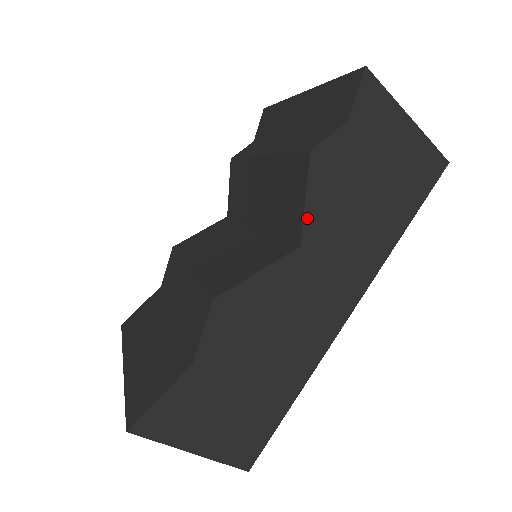
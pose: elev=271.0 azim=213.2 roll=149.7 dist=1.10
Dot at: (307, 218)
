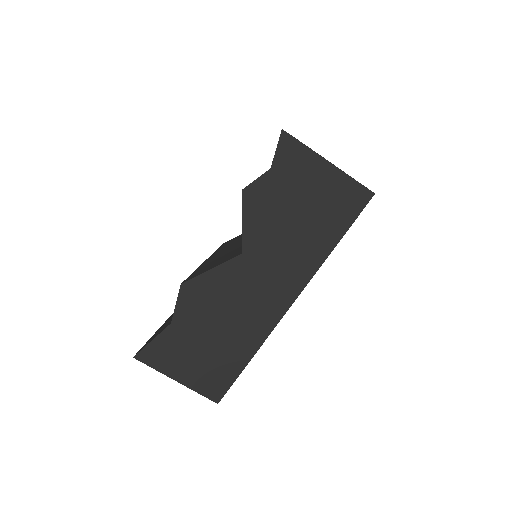
Dot at: (245, 235)
